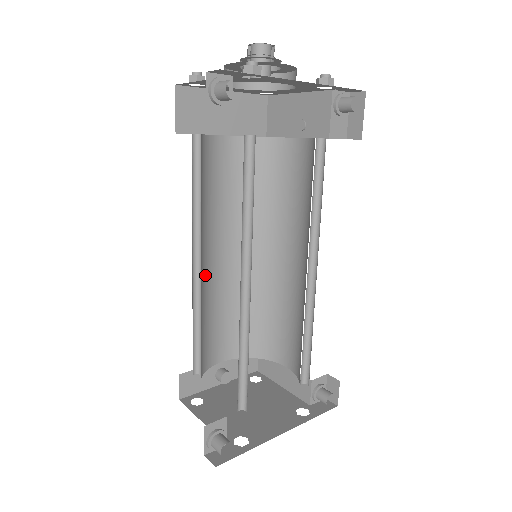
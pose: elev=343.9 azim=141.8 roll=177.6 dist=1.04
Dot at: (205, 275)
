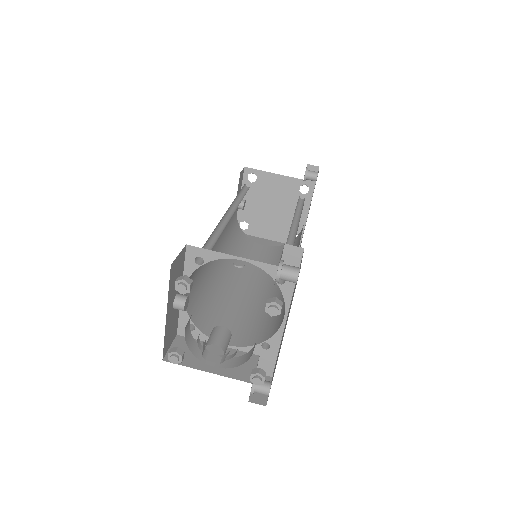
Dot at: occluded
